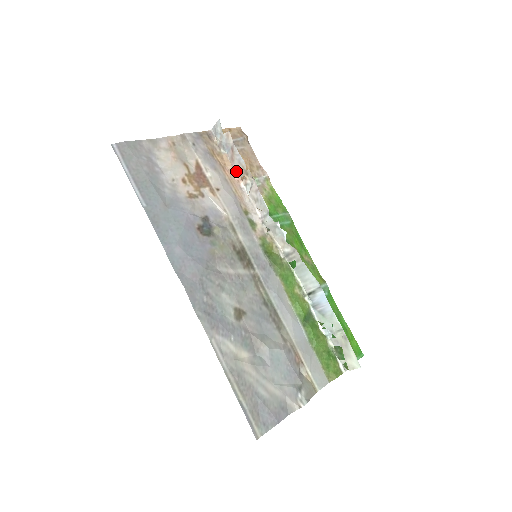
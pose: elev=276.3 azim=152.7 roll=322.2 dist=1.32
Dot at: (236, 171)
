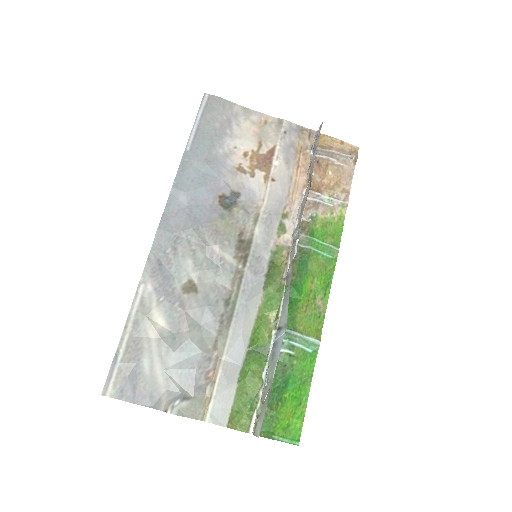
Dot at: (308, 176)
